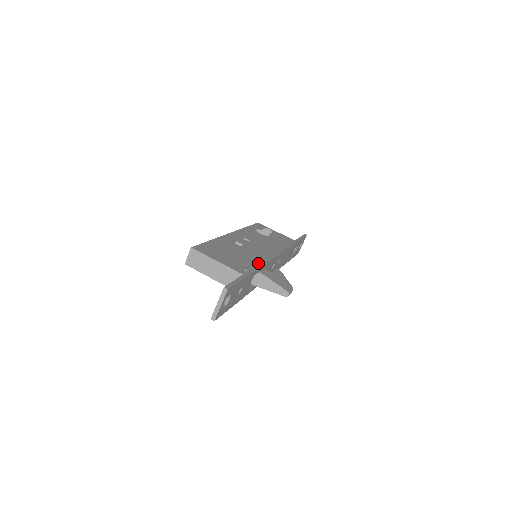
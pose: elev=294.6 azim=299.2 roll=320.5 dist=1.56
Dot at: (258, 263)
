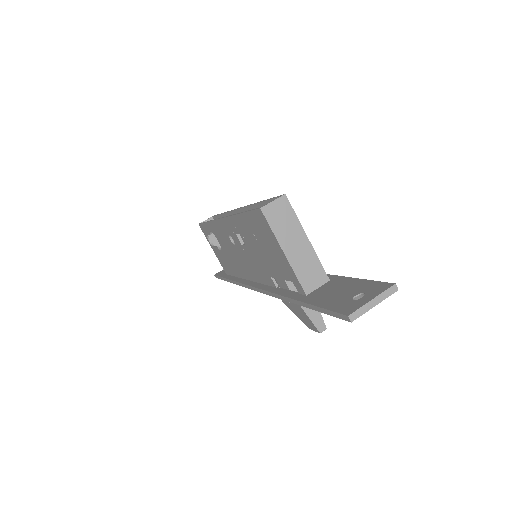
Dot at: occluded
